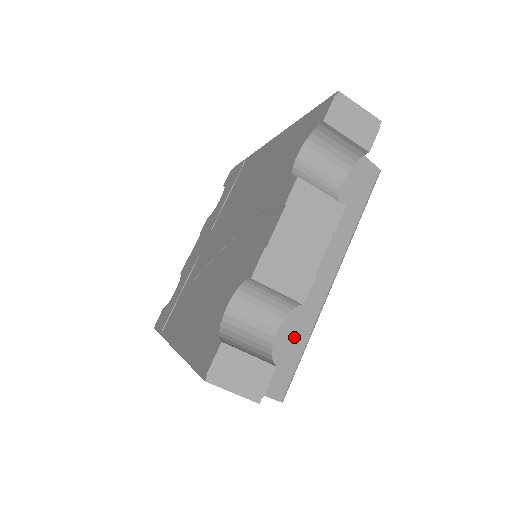
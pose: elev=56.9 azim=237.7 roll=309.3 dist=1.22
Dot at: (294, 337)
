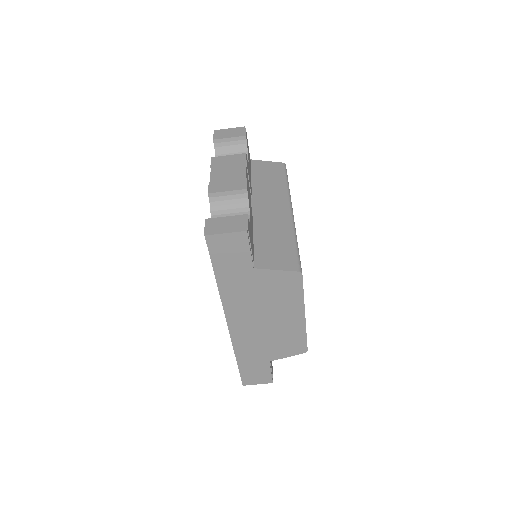
Dot at: (282, 239)
